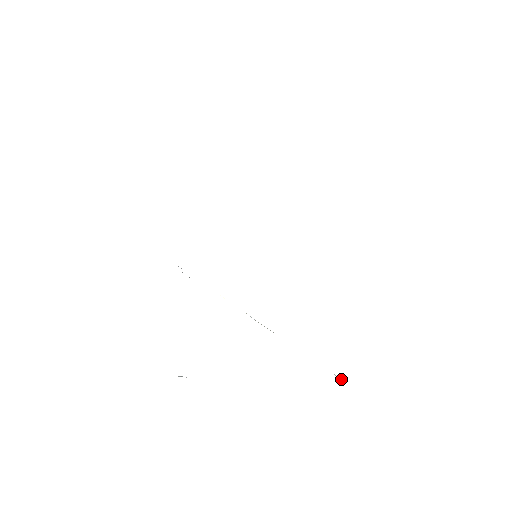
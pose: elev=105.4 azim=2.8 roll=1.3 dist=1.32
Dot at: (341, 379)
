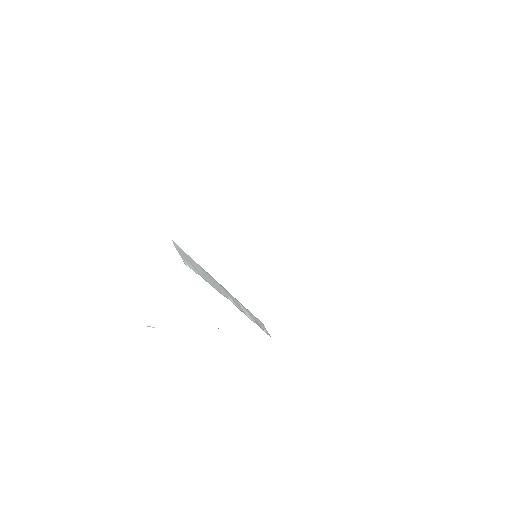
Dot at: (267, 334)
